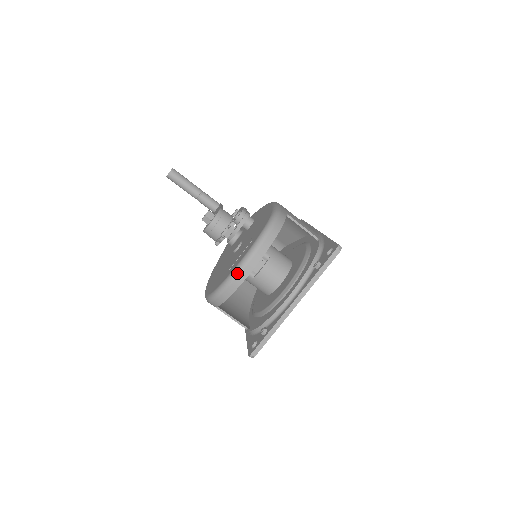
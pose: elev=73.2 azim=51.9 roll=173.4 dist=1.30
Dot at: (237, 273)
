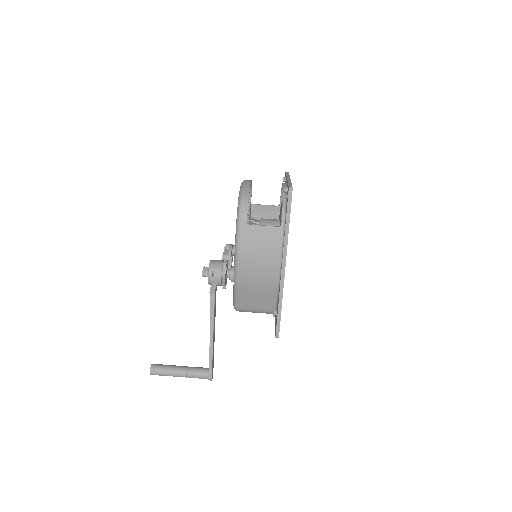
Dot at: (243, 183)
